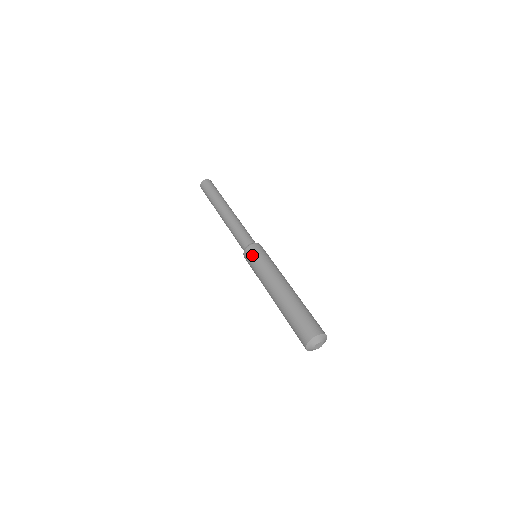
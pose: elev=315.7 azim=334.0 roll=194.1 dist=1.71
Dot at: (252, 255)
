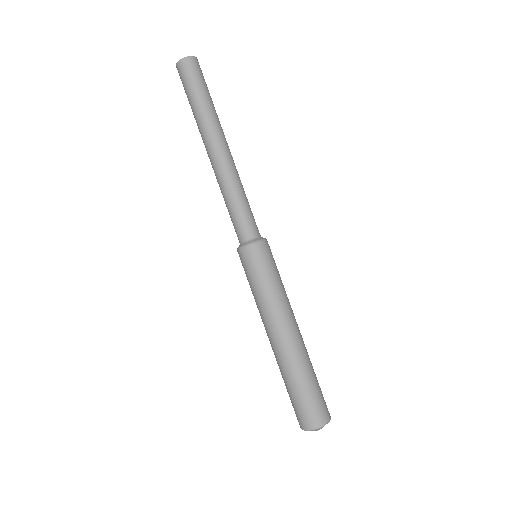
Dot at: (259, 263)
